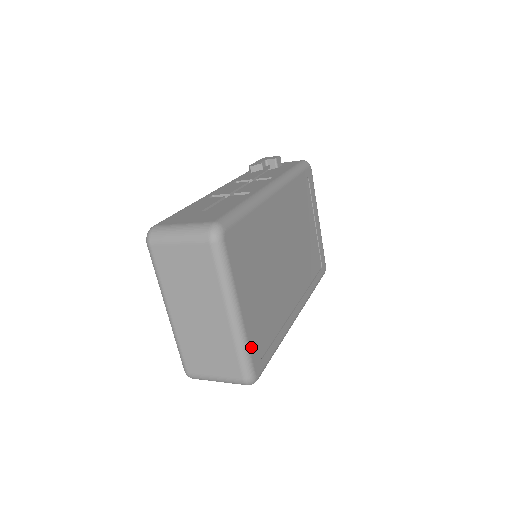
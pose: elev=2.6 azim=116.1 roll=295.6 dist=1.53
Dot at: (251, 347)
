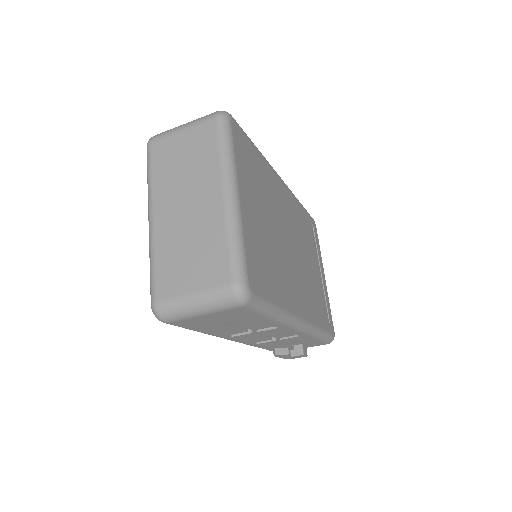
Dot at: (246, 248)
